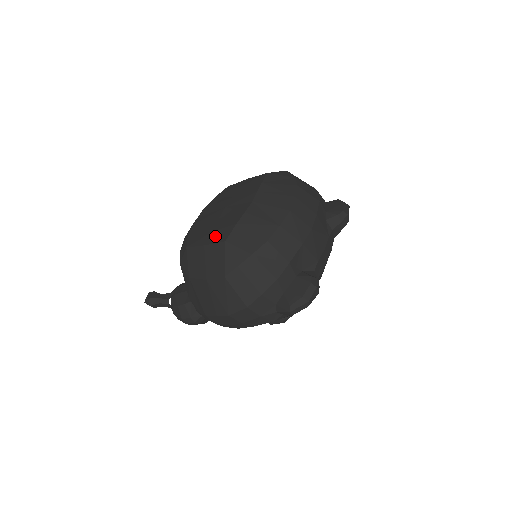
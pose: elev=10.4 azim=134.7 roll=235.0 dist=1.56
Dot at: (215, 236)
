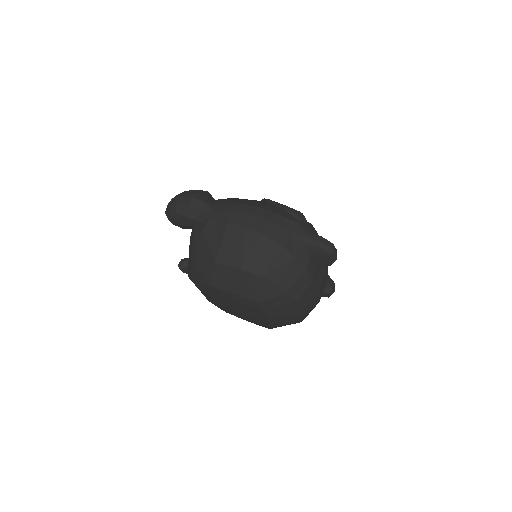
Dot at: occluded
